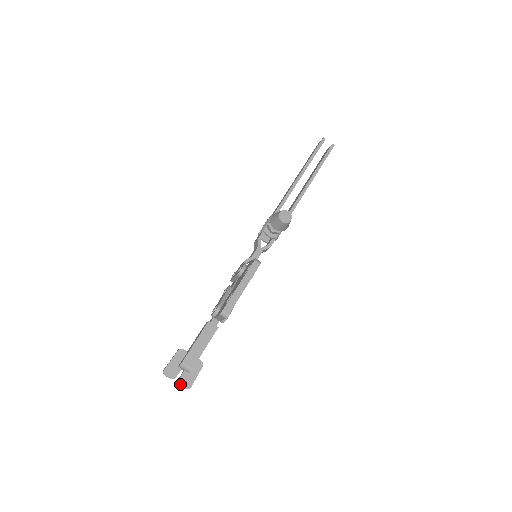
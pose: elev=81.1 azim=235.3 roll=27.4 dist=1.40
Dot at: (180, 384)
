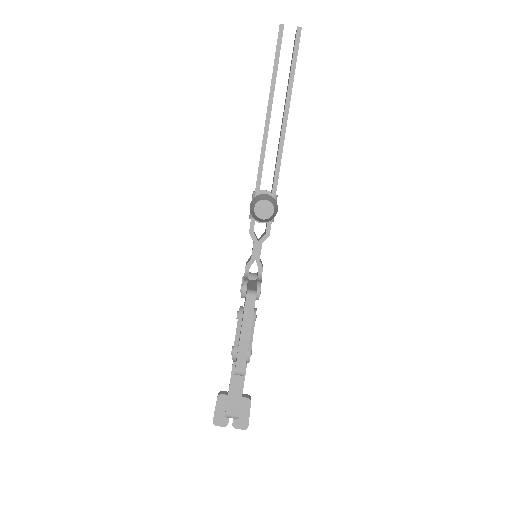
Dot at: (236, 428)
